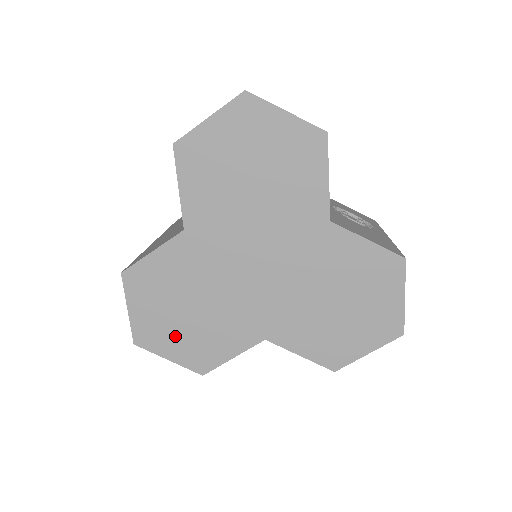
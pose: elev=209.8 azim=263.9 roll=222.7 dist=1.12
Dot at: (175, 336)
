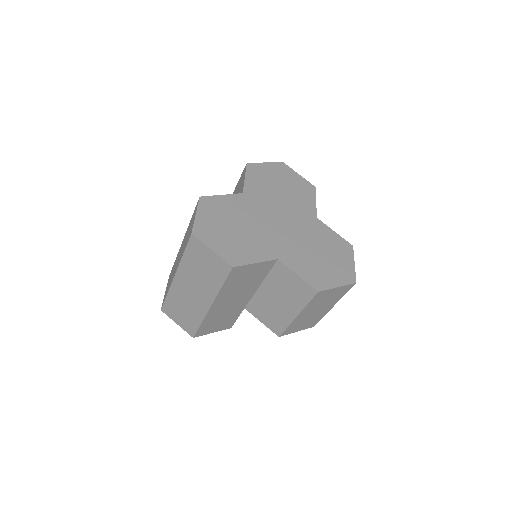
Dot at: (221, 238)
